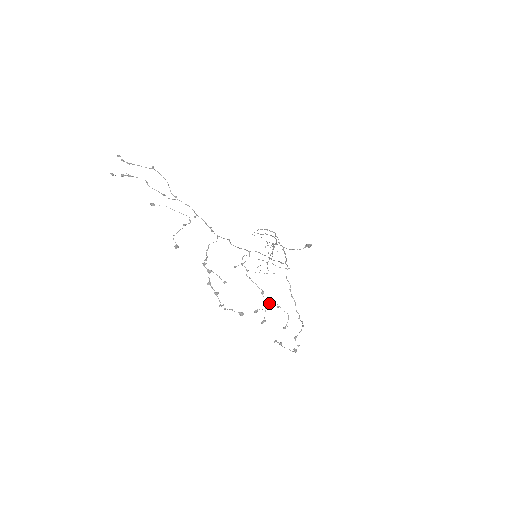
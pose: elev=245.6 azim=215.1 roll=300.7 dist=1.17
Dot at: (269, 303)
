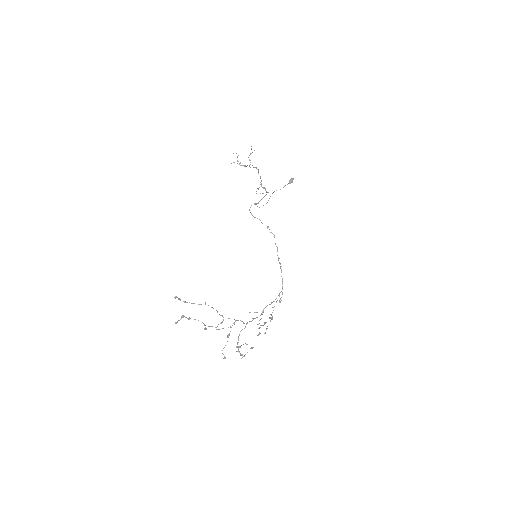
Dot at: occluded
